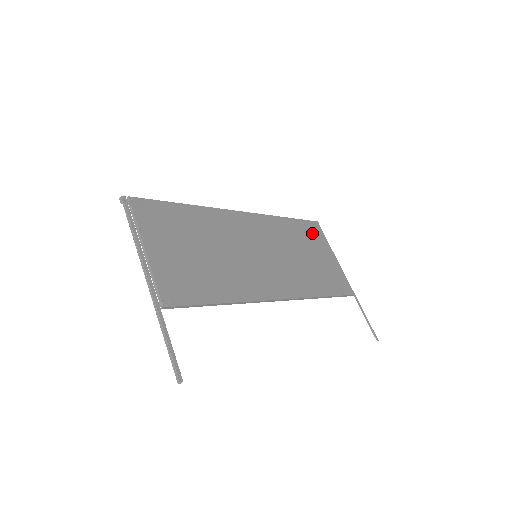
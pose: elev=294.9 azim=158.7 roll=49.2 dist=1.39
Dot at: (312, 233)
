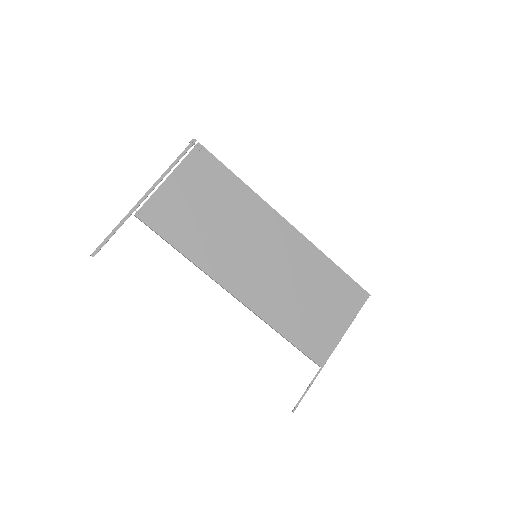
Dot at: (346, 294)
